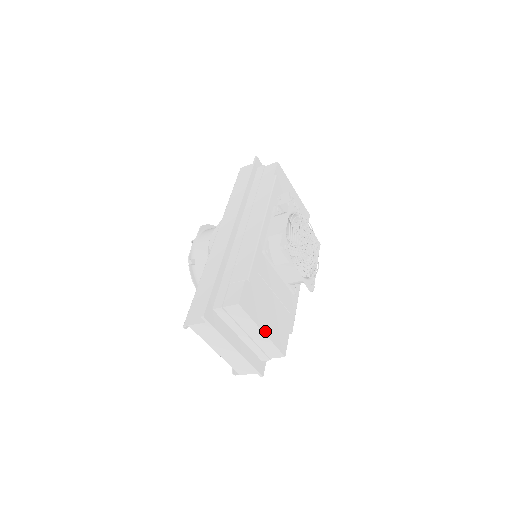
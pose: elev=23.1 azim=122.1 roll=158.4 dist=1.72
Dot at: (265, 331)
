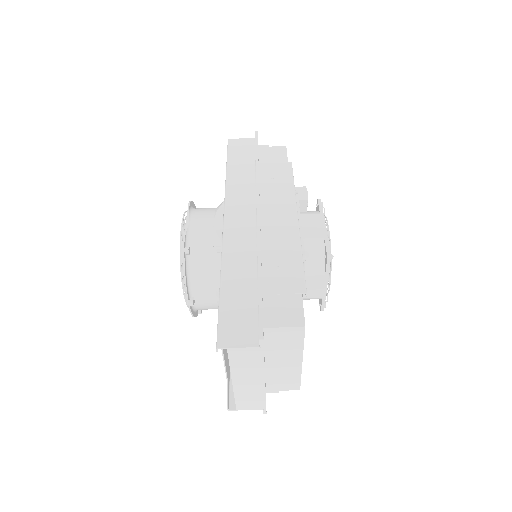
Dot at: (302, 360)
